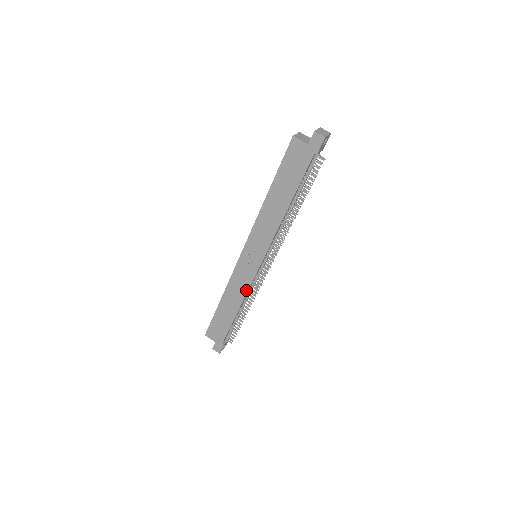
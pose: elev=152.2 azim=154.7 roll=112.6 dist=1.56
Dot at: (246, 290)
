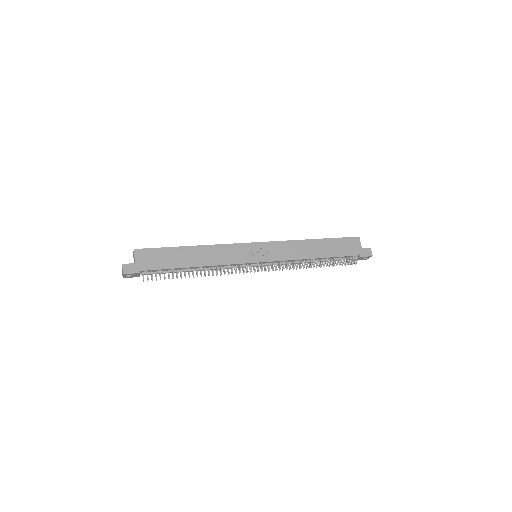
Dot at: (225, 263)
